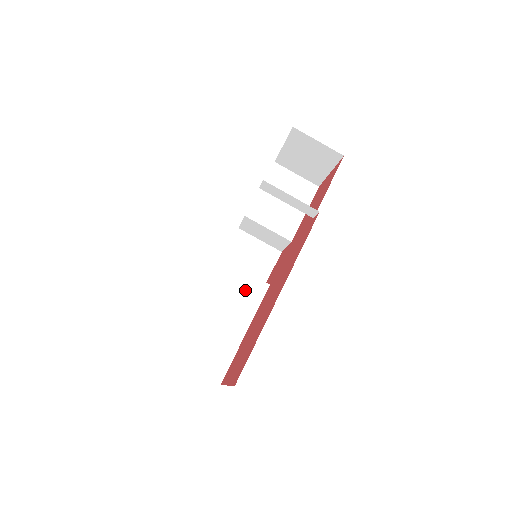
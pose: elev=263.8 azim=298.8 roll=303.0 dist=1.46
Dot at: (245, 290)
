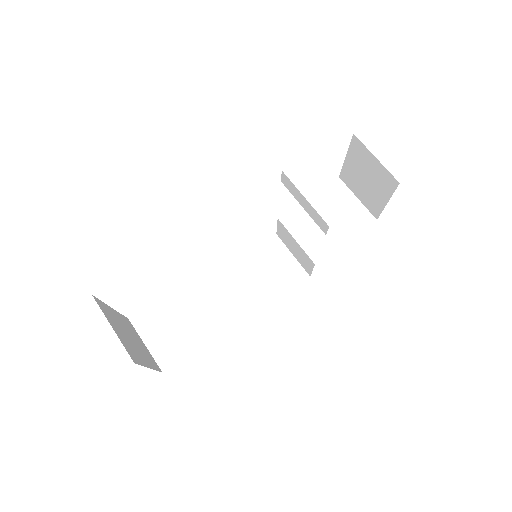
Dot at: (238, 291)
